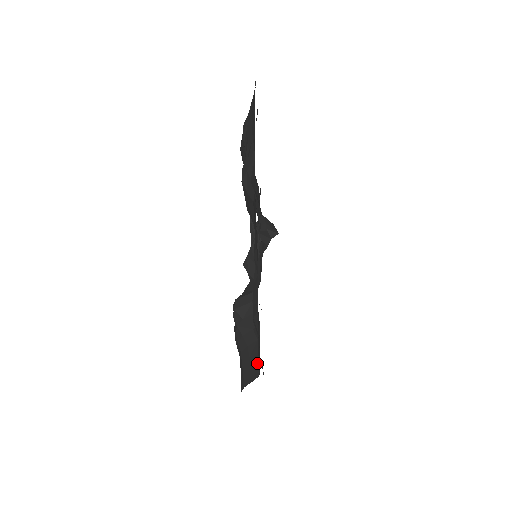
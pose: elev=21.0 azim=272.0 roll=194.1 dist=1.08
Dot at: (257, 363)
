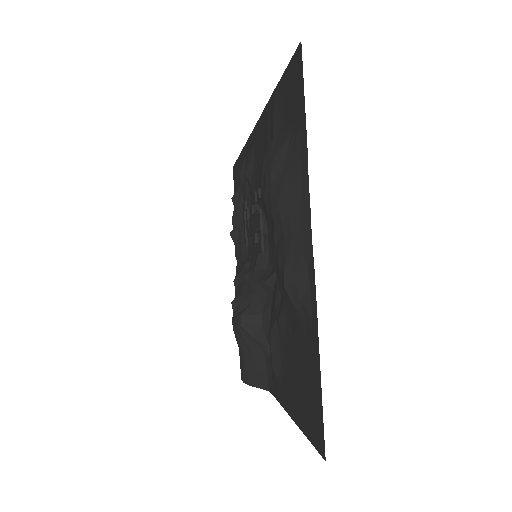
Dot at: (266, 378)
